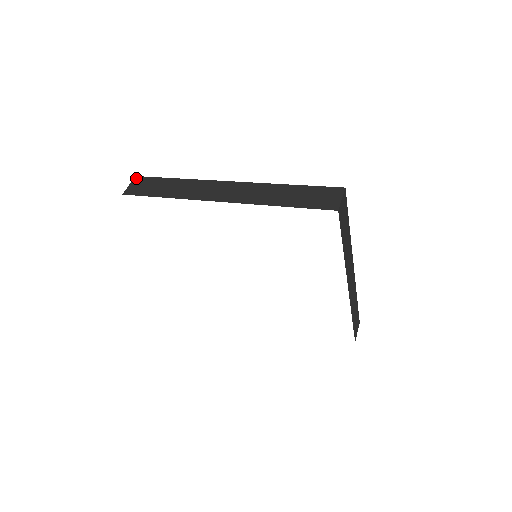
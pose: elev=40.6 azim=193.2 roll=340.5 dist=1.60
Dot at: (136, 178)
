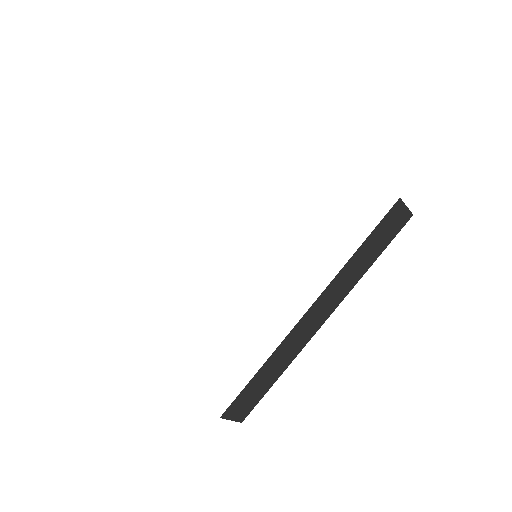
Dot at: occluded
